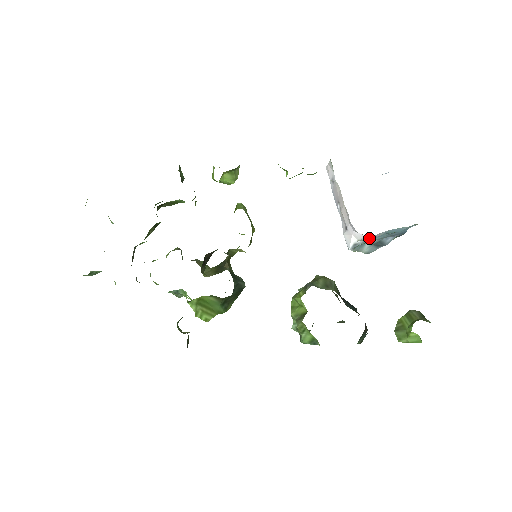
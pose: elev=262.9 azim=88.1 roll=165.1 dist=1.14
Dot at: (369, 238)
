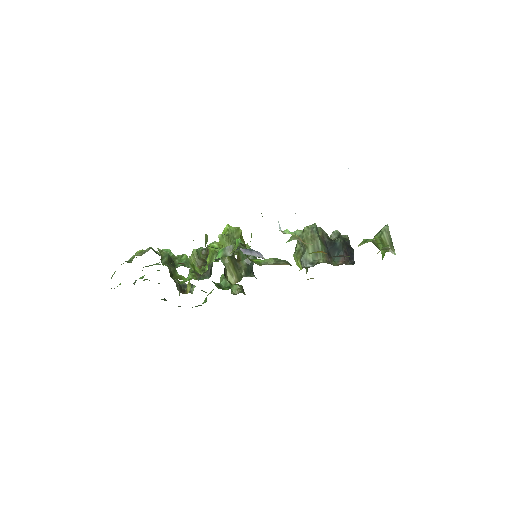
Dot at: occluded
